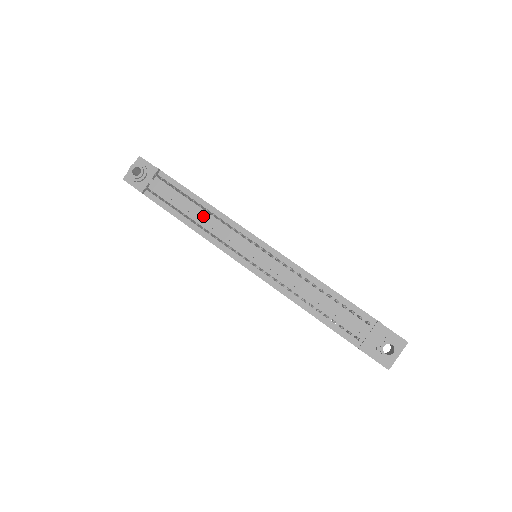
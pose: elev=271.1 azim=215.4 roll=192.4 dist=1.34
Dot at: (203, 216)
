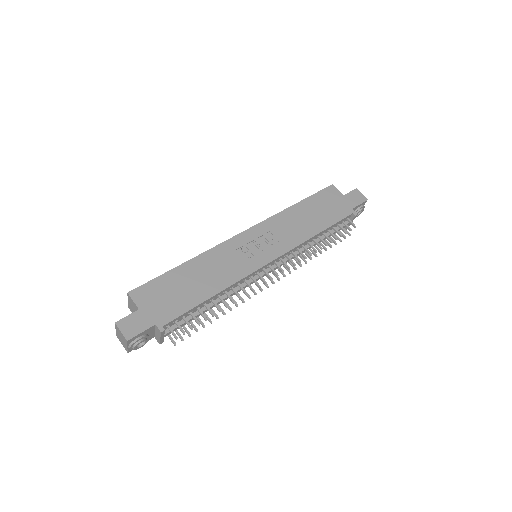
Dot at: (224, 300)
